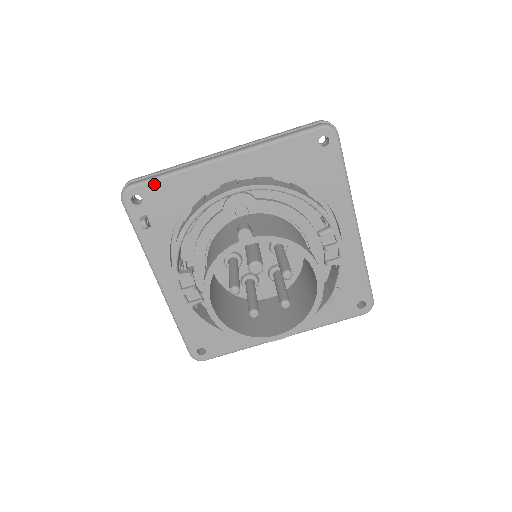
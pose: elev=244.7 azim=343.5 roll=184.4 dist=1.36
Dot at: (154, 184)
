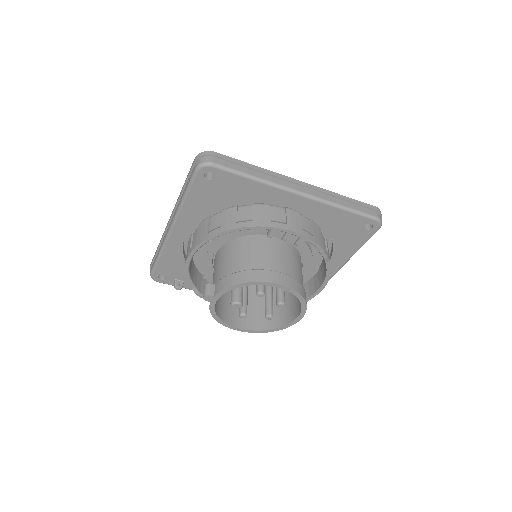
Dot at: (158, 266)
